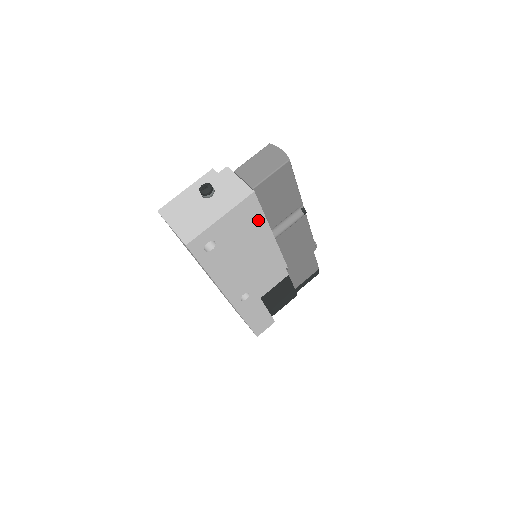
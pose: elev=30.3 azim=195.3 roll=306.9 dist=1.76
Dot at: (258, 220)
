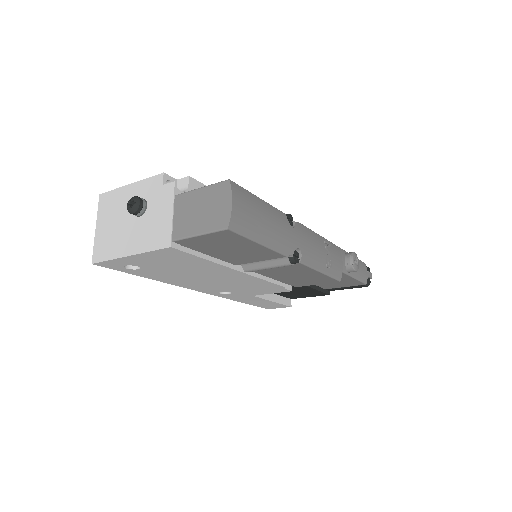
Dot at: (200, 261)
